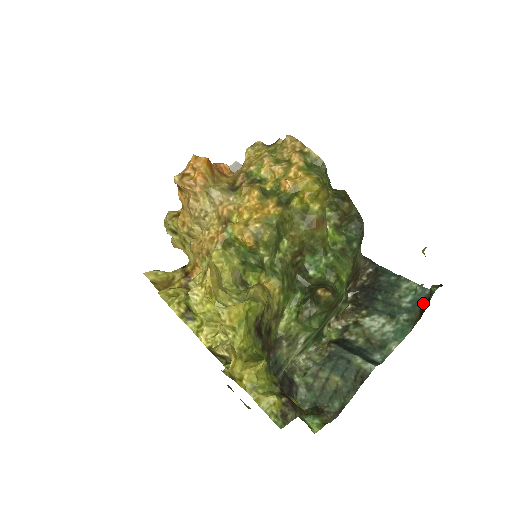
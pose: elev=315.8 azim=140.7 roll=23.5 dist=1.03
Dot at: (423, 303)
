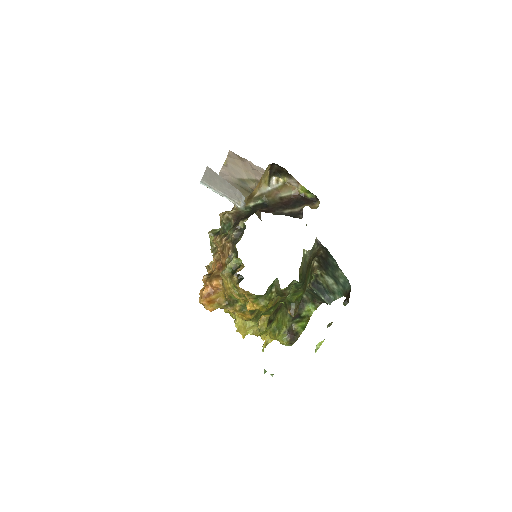
Dot at: (347, 290)
